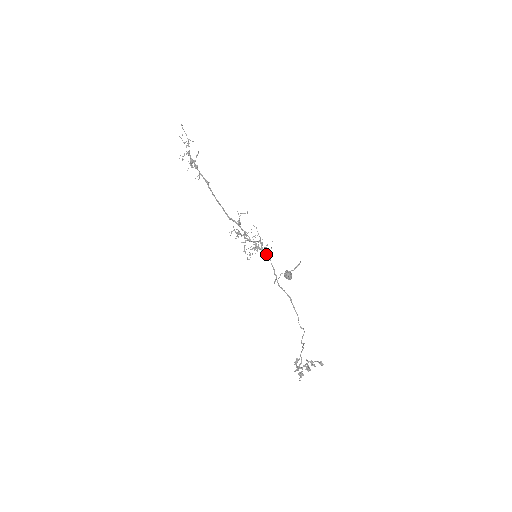
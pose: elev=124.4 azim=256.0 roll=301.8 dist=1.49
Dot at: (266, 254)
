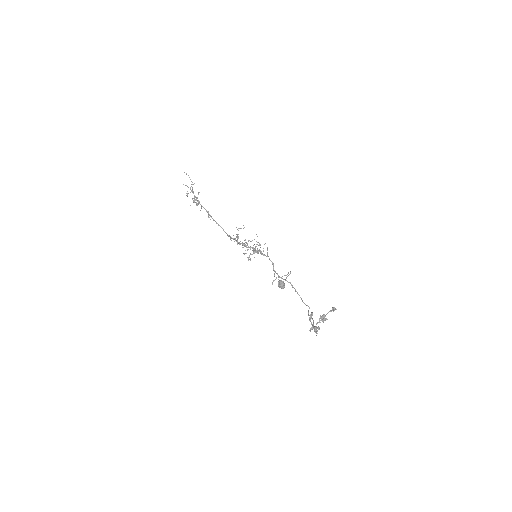
Dot at: (264, 254)
